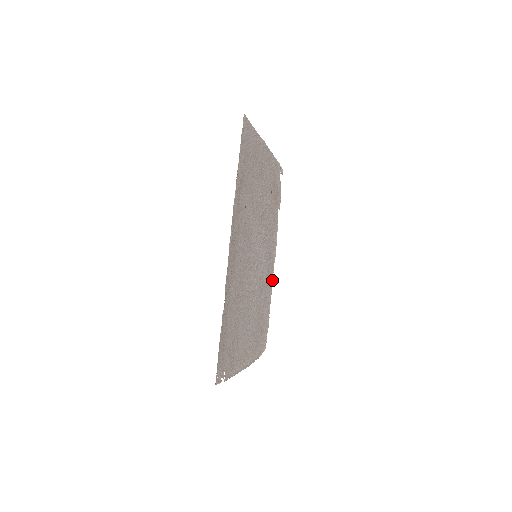
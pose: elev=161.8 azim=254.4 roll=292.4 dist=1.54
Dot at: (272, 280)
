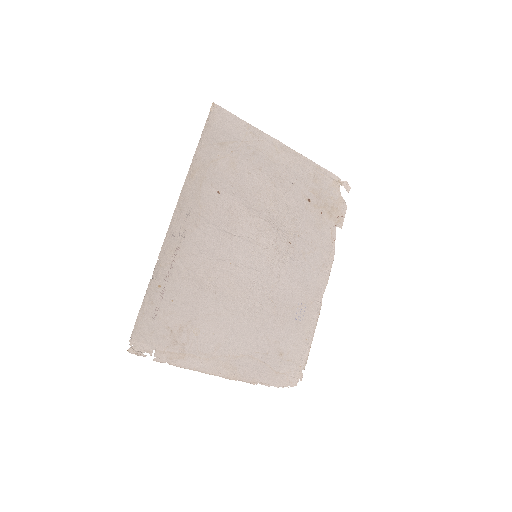
Dot at: (320, 306)
